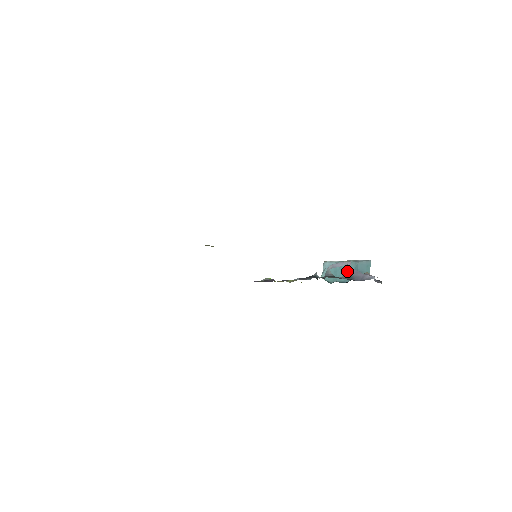
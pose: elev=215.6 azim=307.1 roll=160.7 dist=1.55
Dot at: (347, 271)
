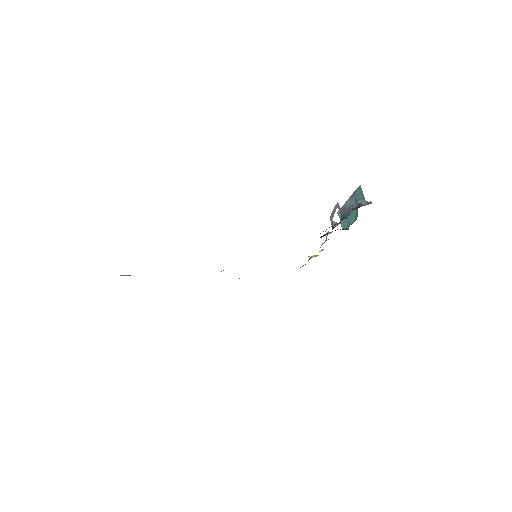
Dot at: (340, 213)
